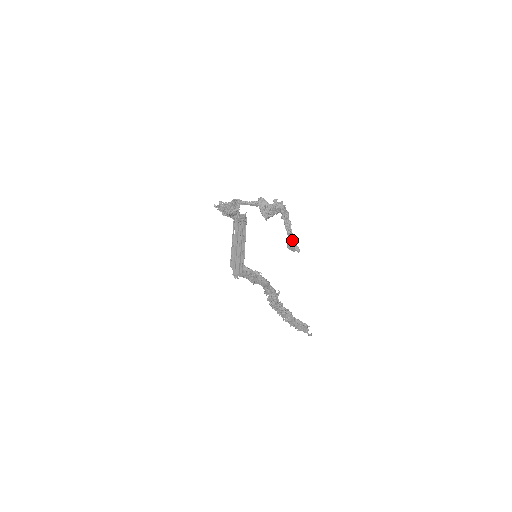
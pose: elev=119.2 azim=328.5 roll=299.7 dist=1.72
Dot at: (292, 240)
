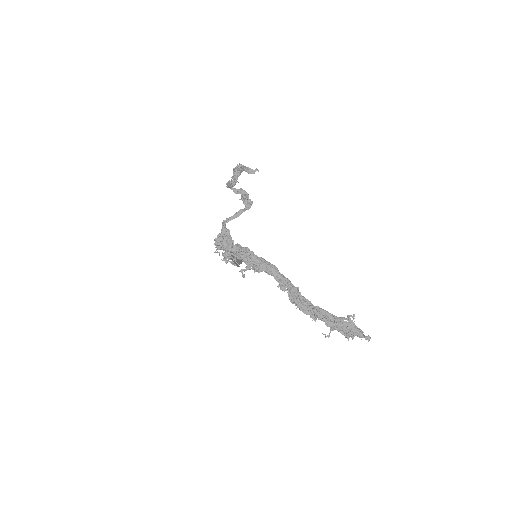
Dot at: occluded
